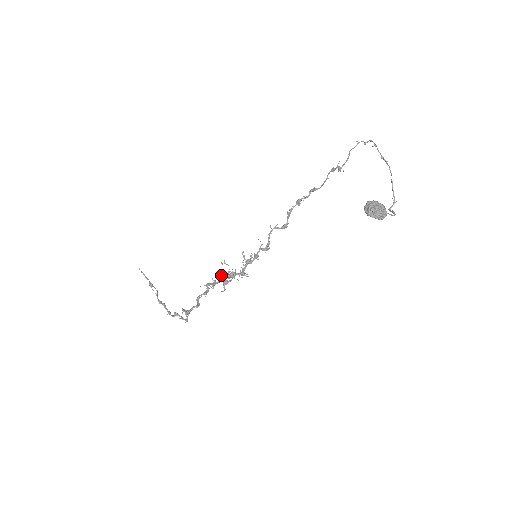
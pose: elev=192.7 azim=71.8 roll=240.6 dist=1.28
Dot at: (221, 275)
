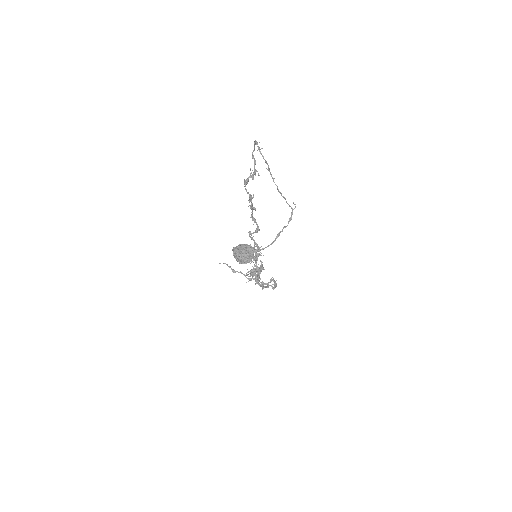
Dot at: (247, 272)
